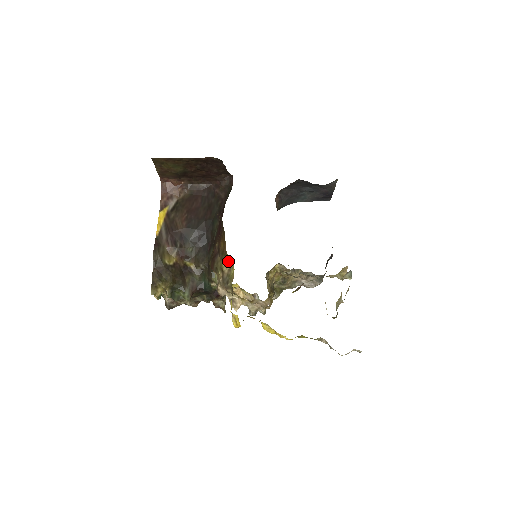
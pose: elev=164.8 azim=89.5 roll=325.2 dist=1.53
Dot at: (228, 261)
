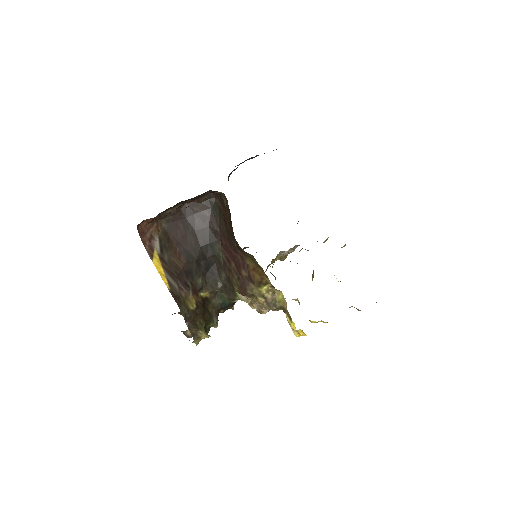
Dot at: (270, 288)
